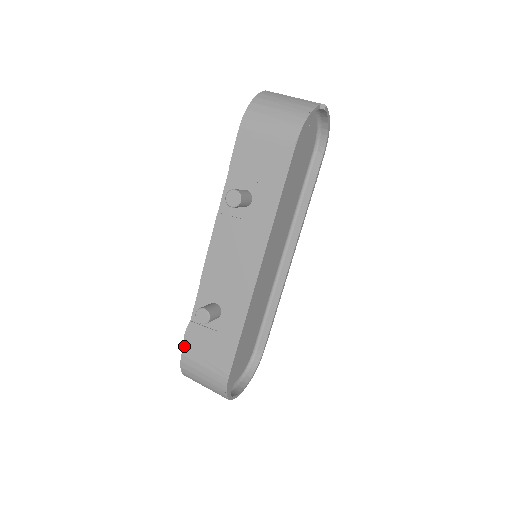
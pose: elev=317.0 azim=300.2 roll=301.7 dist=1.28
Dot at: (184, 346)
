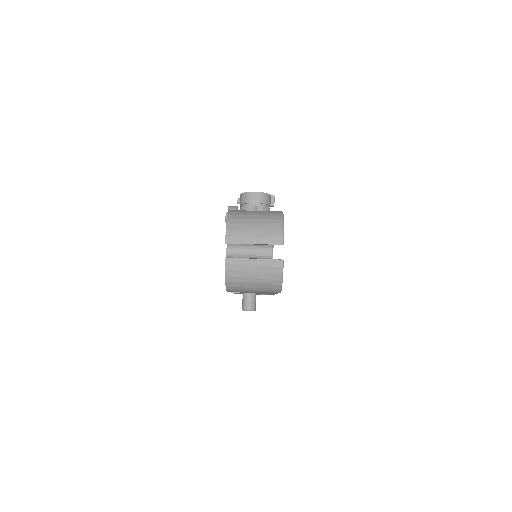
Dot at: occluded
